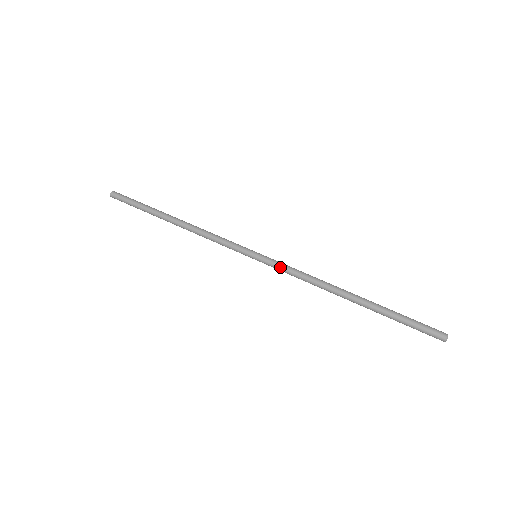
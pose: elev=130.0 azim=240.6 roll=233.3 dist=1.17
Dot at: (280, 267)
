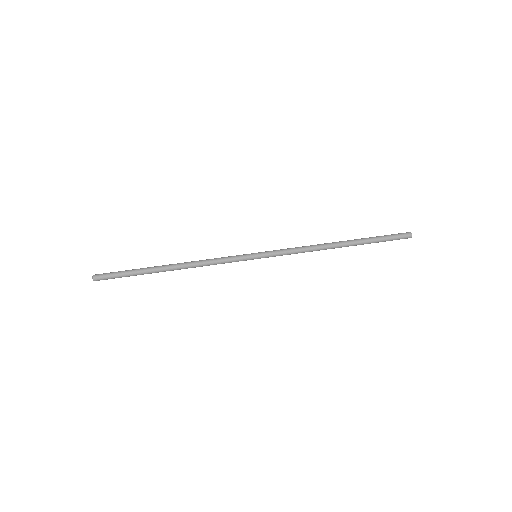
Dot at: (280, 250)
